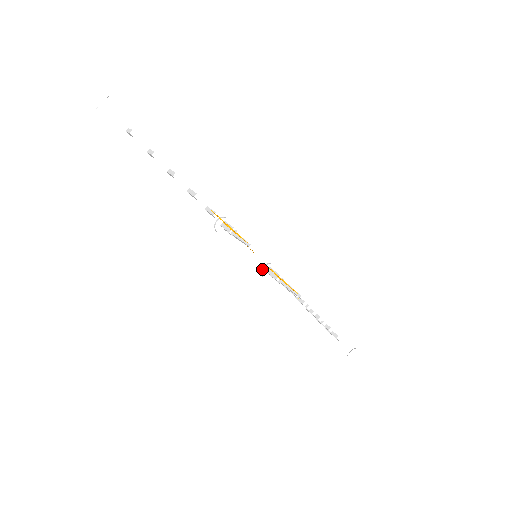
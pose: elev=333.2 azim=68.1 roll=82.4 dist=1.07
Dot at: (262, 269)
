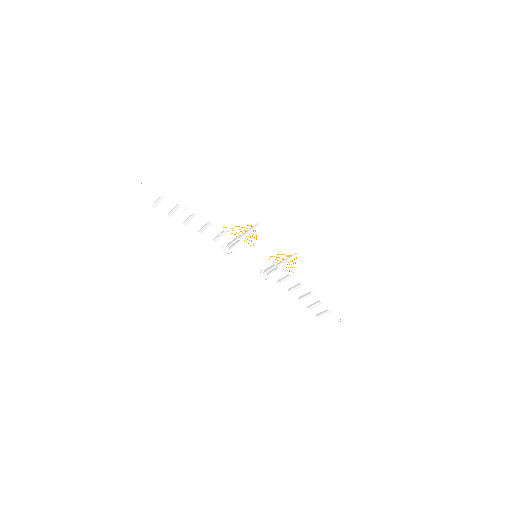
Dot at: (261, 272)
